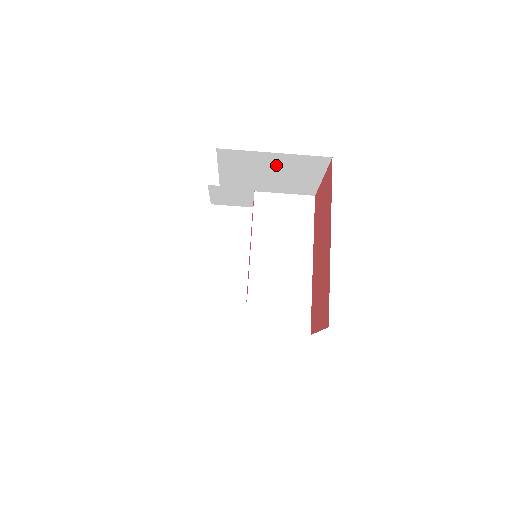
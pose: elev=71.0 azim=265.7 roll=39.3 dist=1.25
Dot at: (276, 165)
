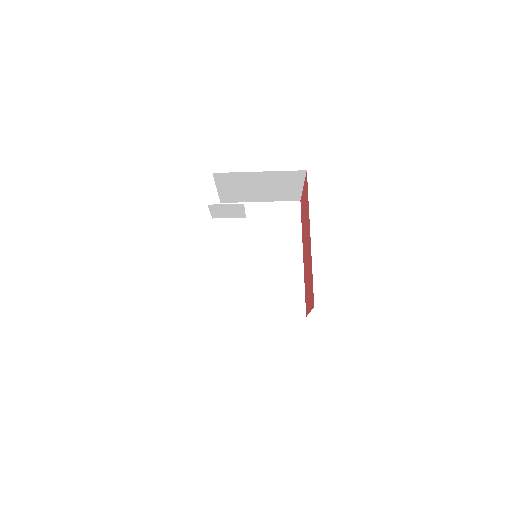
Dot at: (263, 180)
